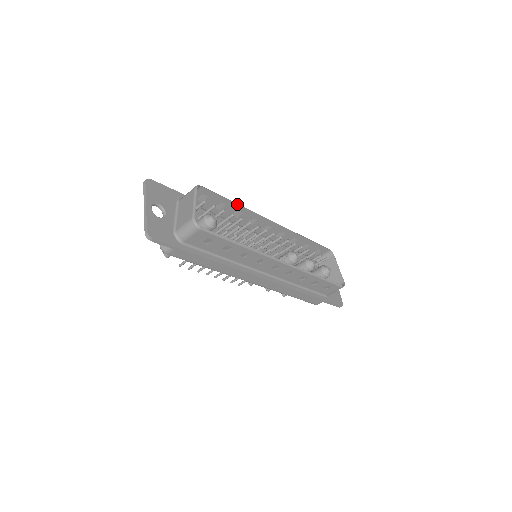
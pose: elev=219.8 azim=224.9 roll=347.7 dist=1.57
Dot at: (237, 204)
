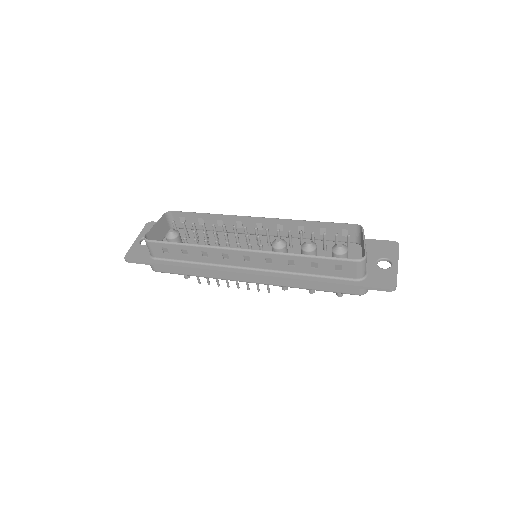
Dot at: (209, 214)
